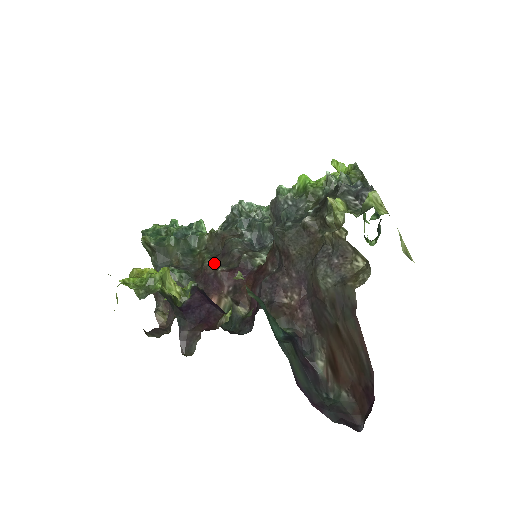
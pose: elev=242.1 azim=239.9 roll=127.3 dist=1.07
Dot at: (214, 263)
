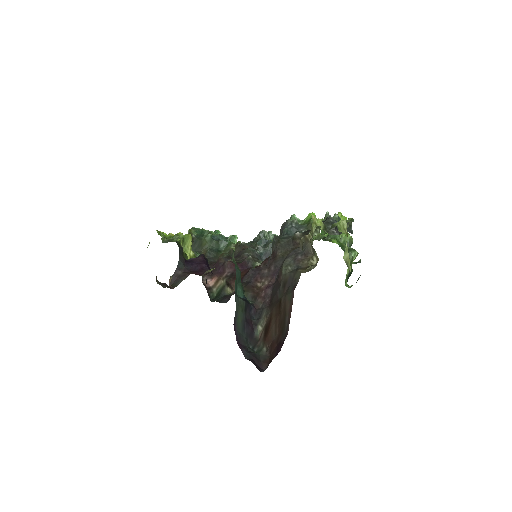
Dot at: (228, 258)
